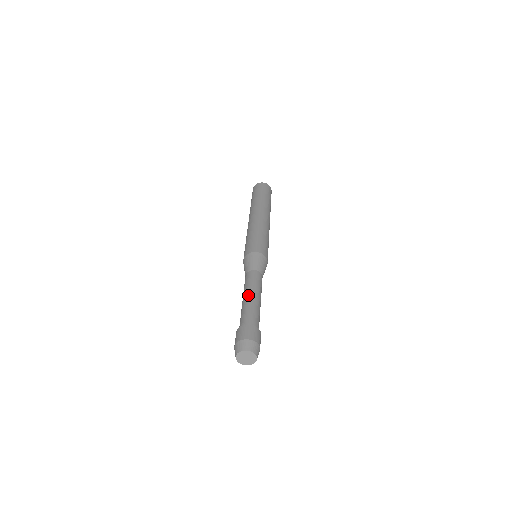
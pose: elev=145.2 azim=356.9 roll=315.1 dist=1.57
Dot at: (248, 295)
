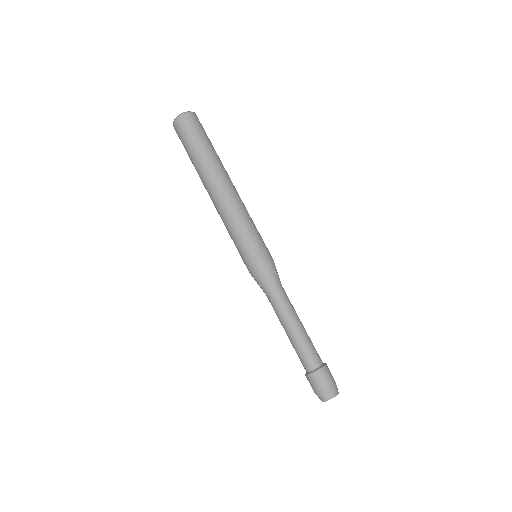
Dot at: (295, 328)
